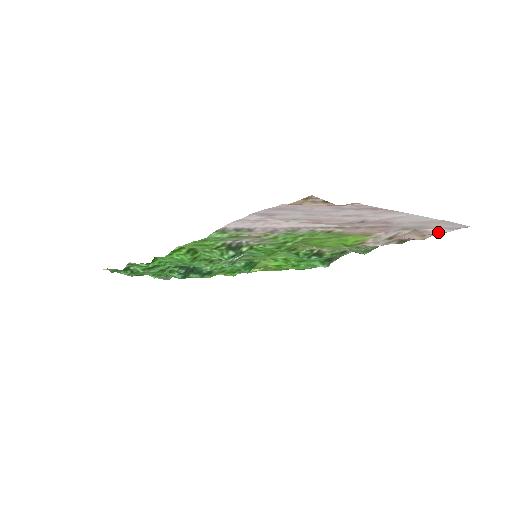
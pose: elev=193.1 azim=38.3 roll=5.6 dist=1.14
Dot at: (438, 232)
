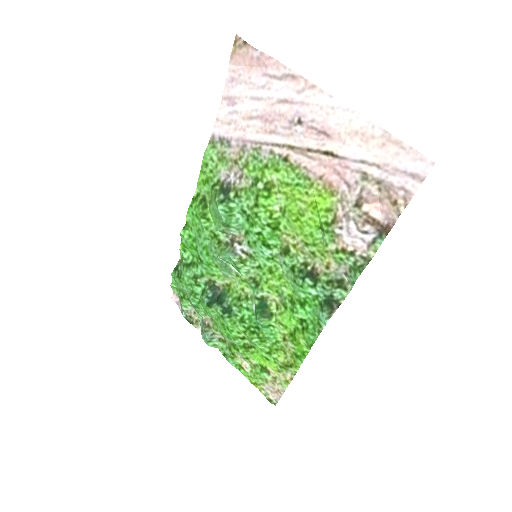
Dot at: (407, 189)
